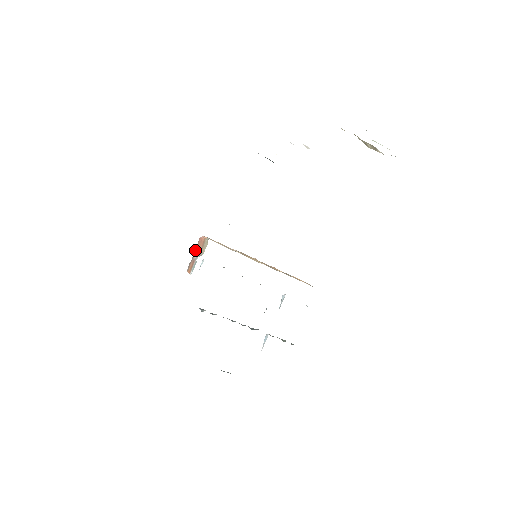
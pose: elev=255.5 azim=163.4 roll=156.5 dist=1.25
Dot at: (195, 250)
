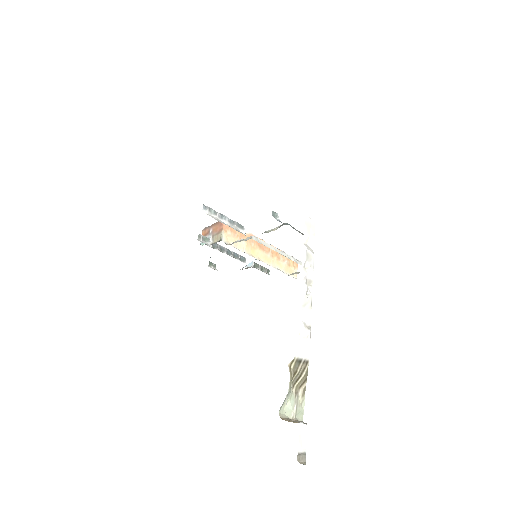
Dot at: (214, 224)
